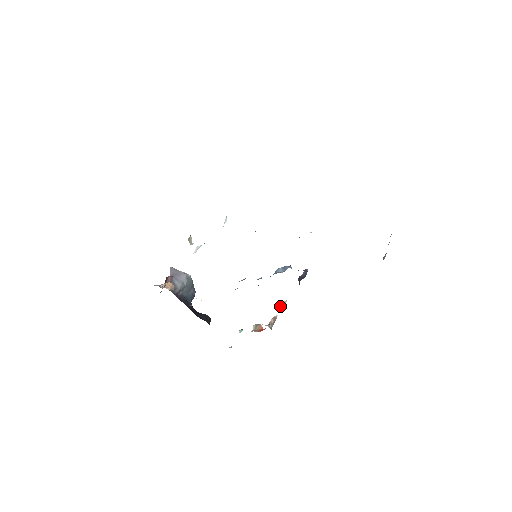
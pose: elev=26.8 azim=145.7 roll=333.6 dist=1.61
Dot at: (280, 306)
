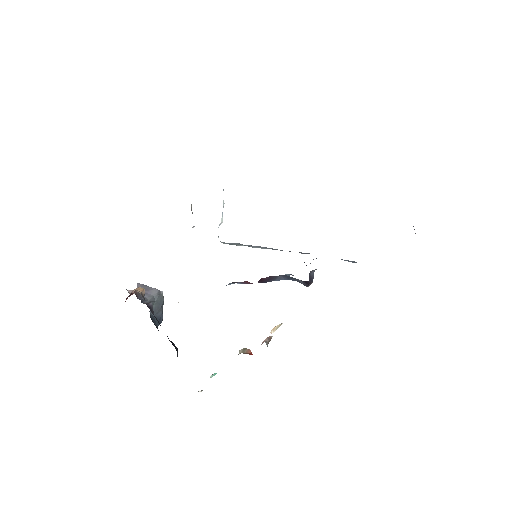
Dot at: (274, 329)
